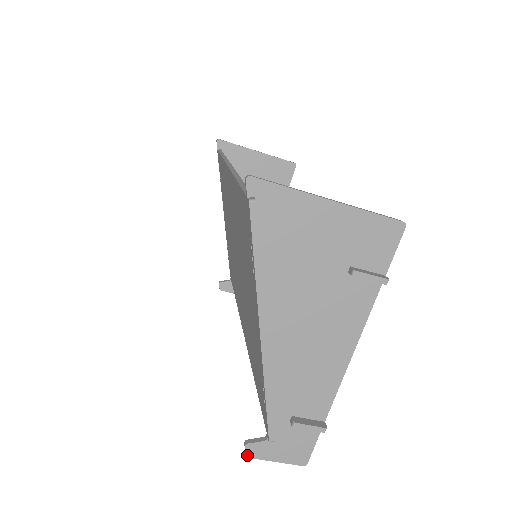
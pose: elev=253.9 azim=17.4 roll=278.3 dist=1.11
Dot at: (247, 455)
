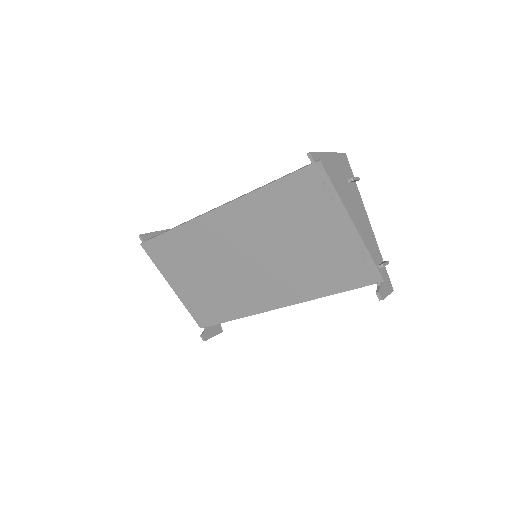
Dot at: (382, 299)
